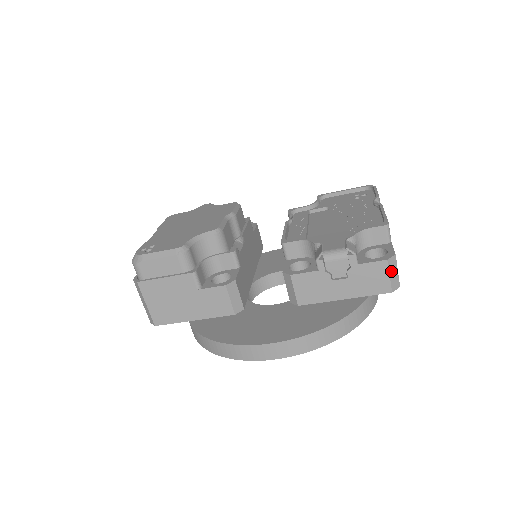
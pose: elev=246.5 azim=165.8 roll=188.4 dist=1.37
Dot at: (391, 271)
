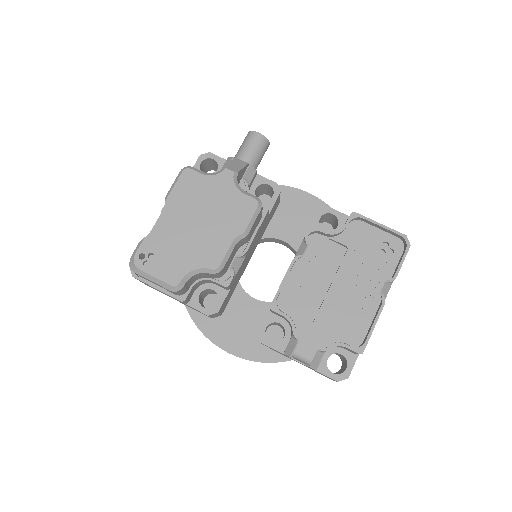
Dot at: occluded
